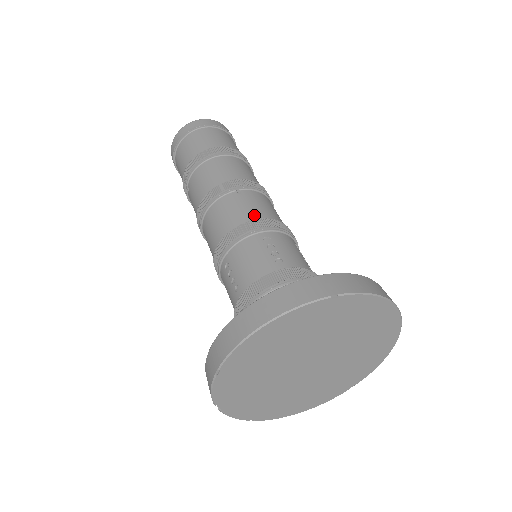
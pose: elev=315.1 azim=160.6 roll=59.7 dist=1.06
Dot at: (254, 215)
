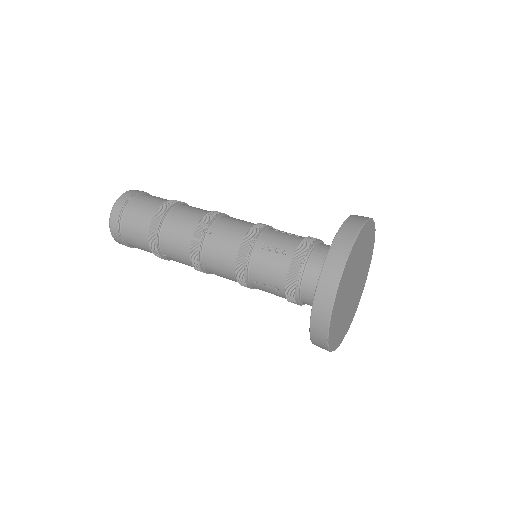
Dot at: (237, 238)
